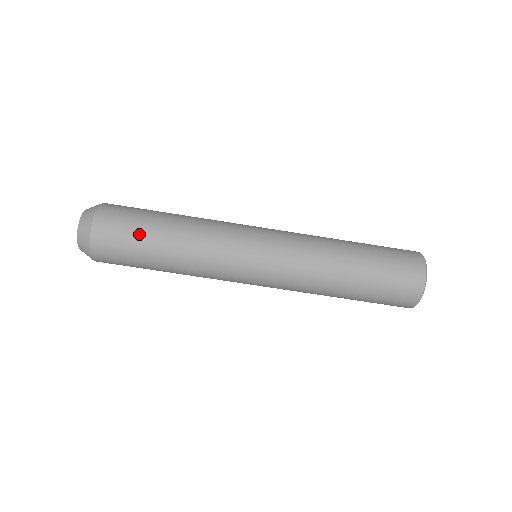
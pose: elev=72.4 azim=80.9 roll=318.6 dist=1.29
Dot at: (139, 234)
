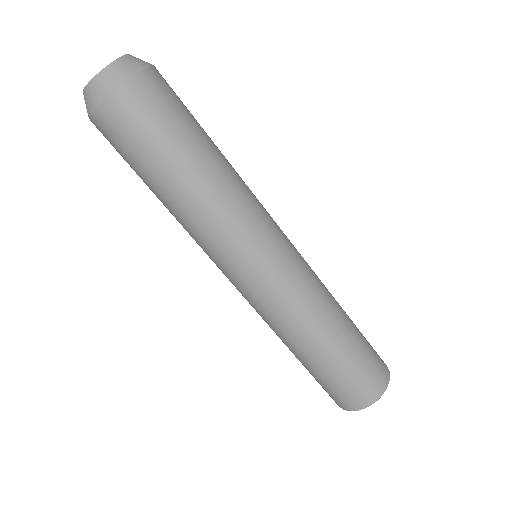
Dot at: (154, 153)
